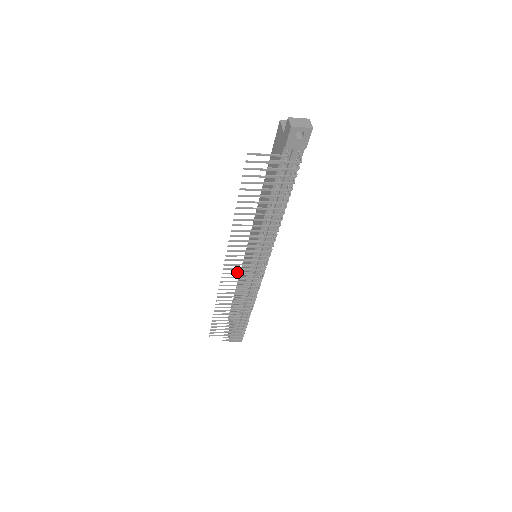
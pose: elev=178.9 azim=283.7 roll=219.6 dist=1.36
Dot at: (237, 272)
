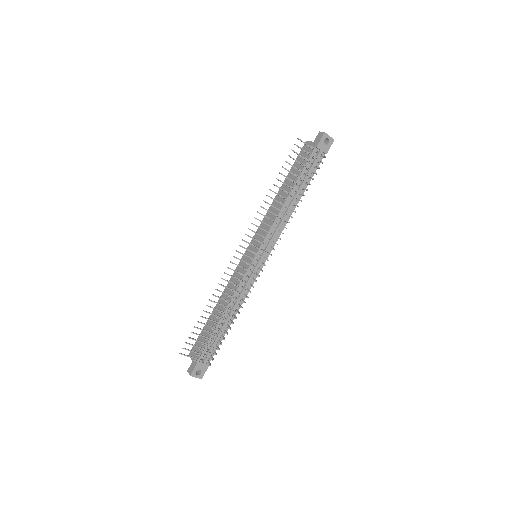
Dot at: occluded
